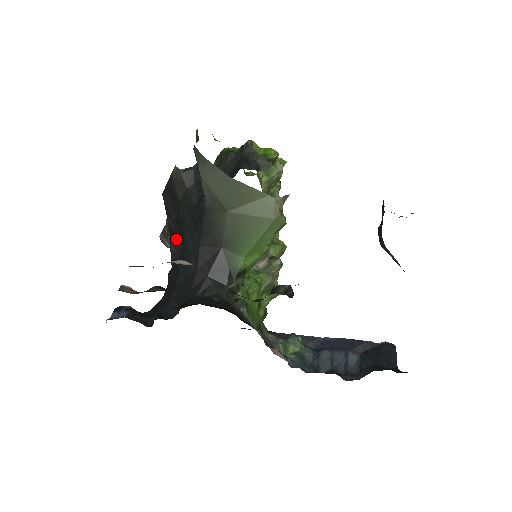
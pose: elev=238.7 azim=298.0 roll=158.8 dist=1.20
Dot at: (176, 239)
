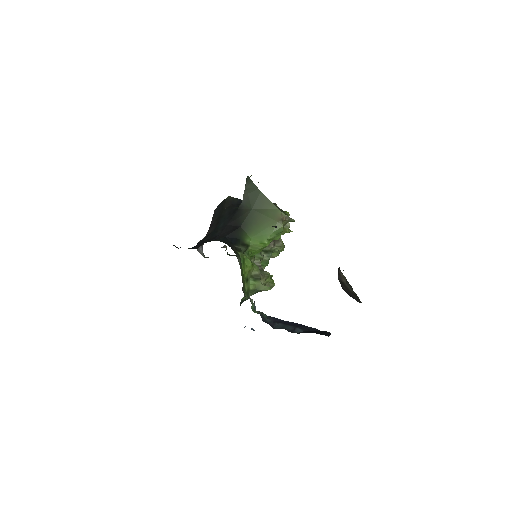
Dot at: (213, 226)
